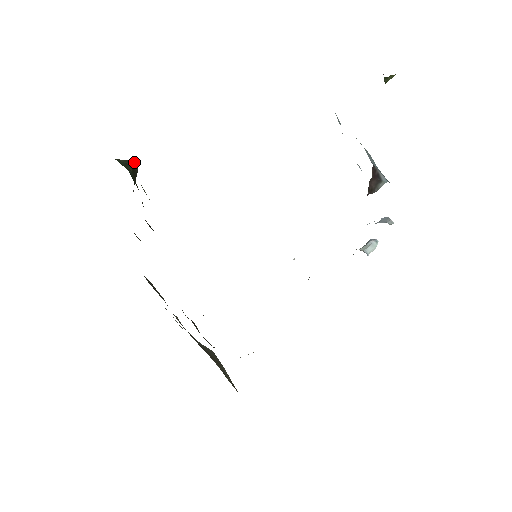
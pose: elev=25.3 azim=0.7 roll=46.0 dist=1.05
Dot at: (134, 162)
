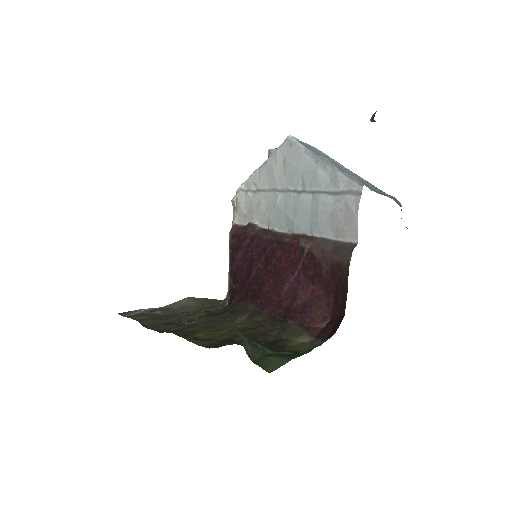
Dot at: (236, 332)
